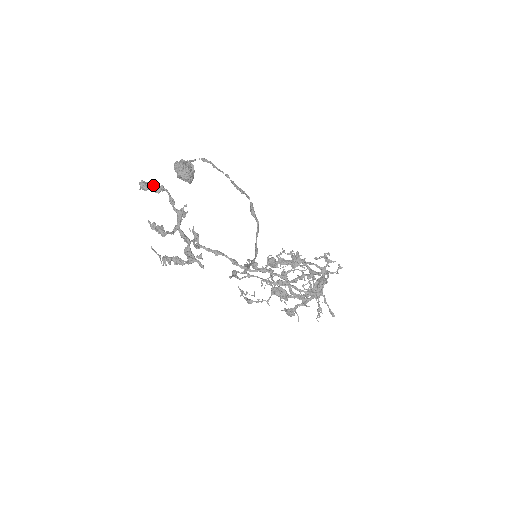
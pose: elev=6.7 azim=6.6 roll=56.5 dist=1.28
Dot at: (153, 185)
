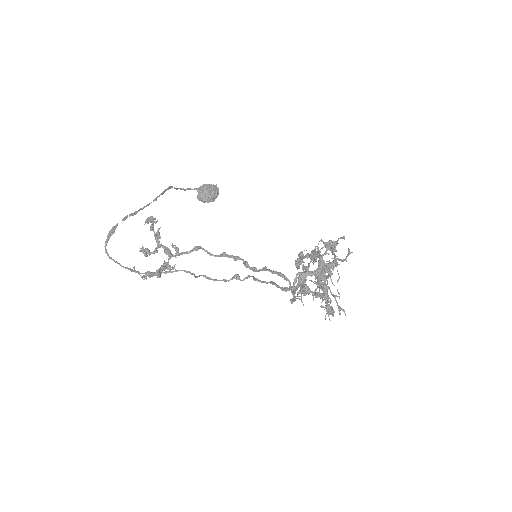
Dot at: occluded
